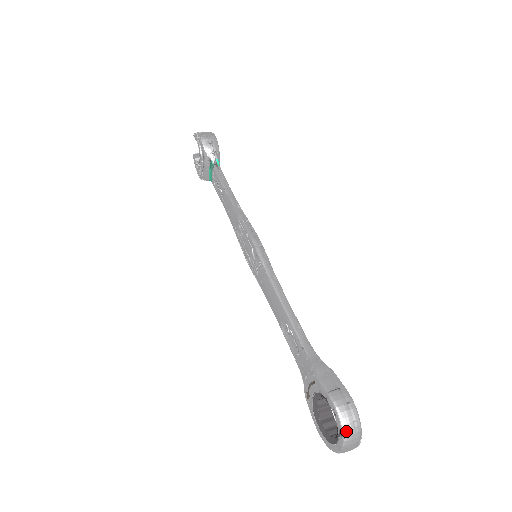
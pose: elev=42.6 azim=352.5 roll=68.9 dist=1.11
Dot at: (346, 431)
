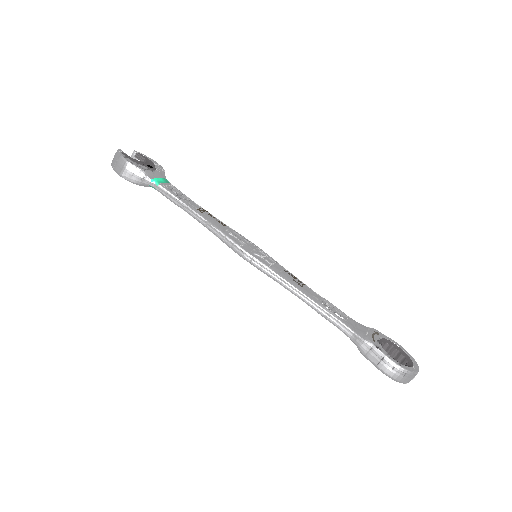
Dot at: (403, 382)
